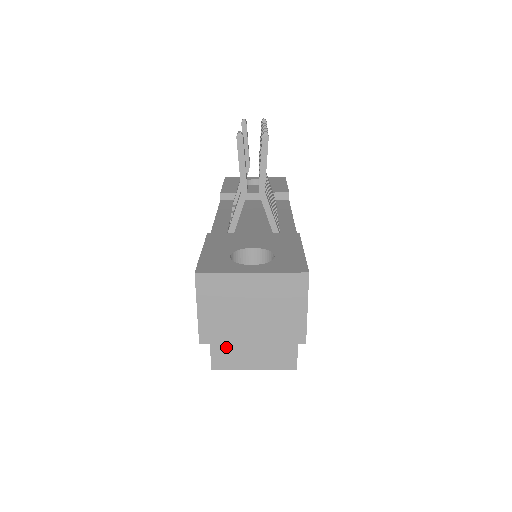
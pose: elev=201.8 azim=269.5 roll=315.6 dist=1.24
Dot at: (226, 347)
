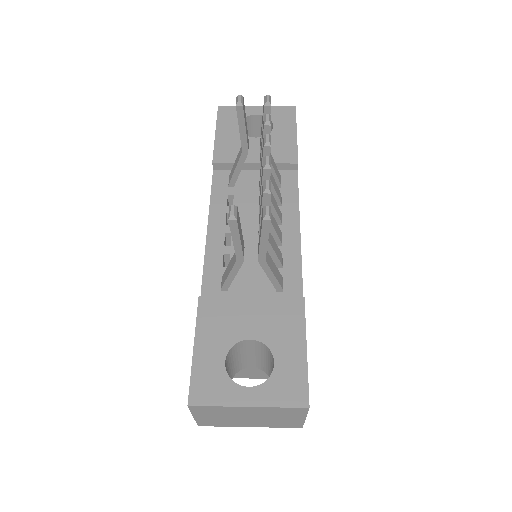
Dot at: occluded
